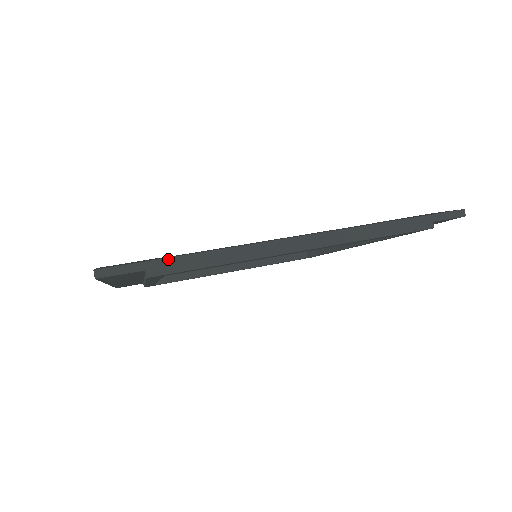
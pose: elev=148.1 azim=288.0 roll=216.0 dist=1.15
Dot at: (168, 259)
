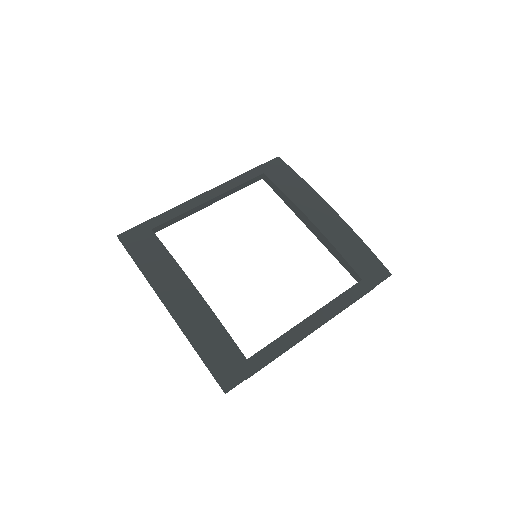
Dot at: (258, 370)
